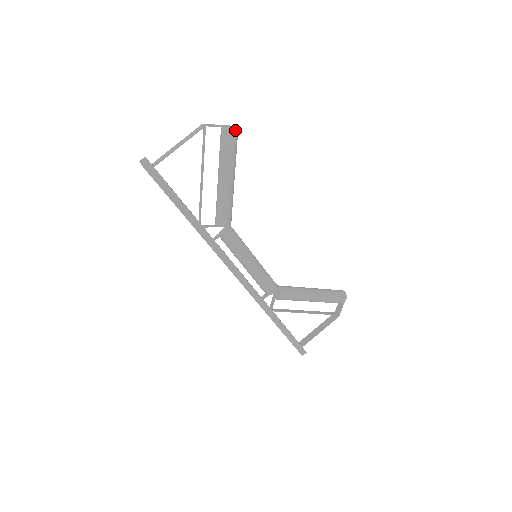
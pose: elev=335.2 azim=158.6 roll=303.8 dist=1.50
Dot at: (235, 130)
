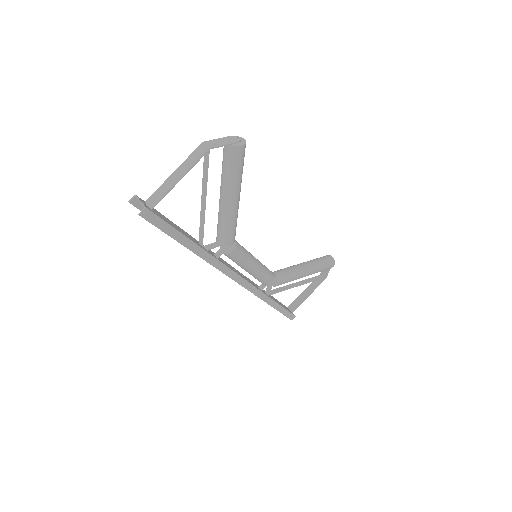
Dot at: (244, 145)
